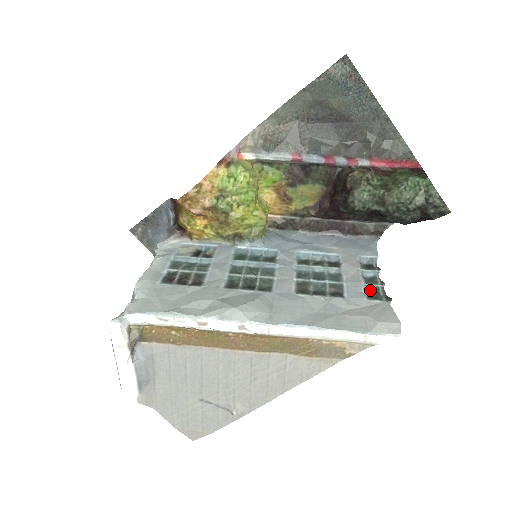
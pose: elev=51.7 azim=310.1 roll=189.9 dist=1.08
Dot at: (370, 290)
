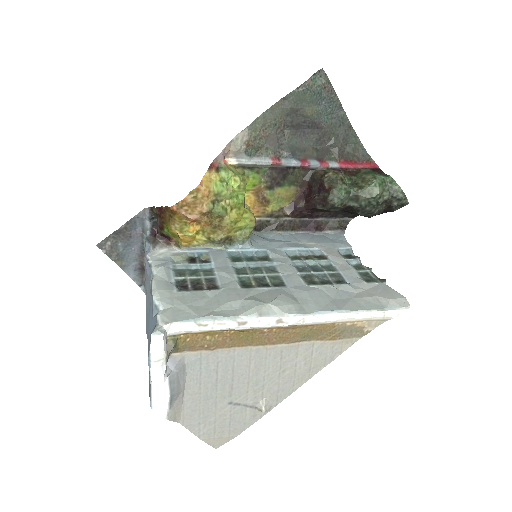
Dot at: (363, 275)
